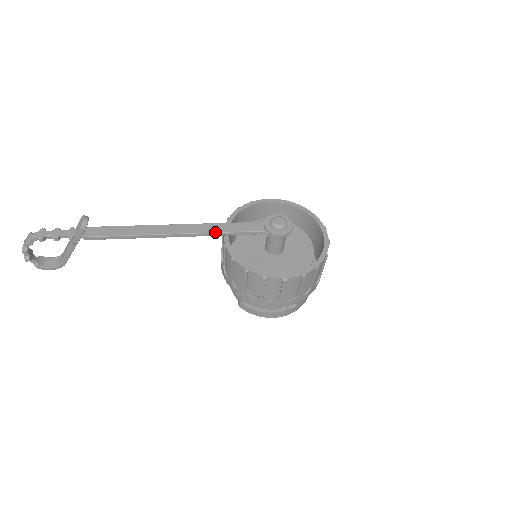
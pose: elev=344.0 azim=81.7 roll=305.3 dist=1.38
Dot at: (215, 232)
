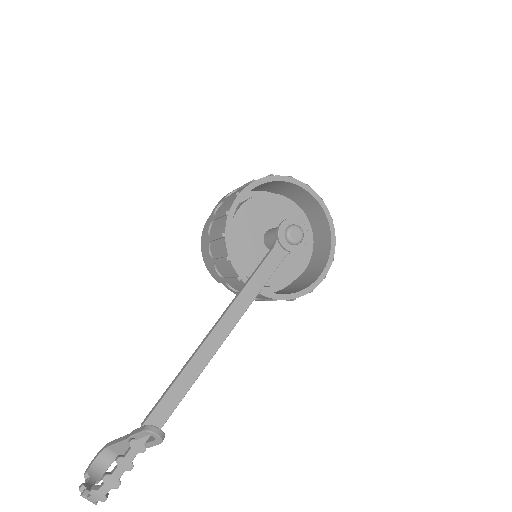
Dot at: occluded
